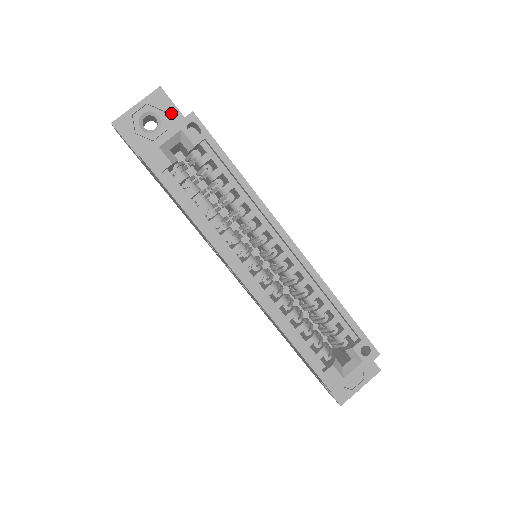
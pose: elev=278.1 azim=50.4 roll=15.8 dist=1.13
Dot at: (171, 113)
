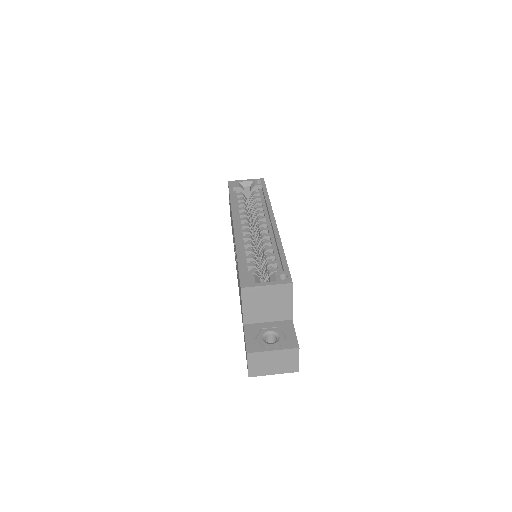
Dot at: occluded
